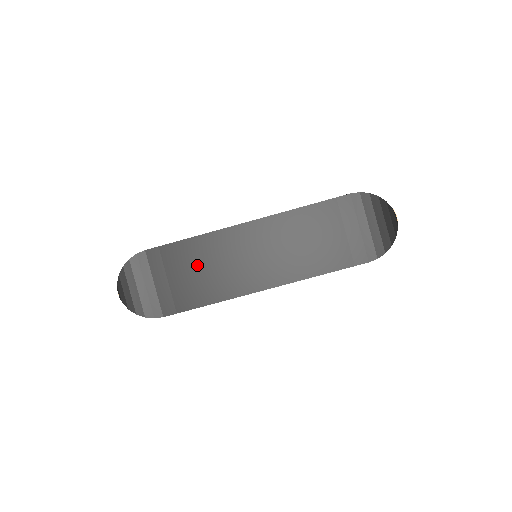
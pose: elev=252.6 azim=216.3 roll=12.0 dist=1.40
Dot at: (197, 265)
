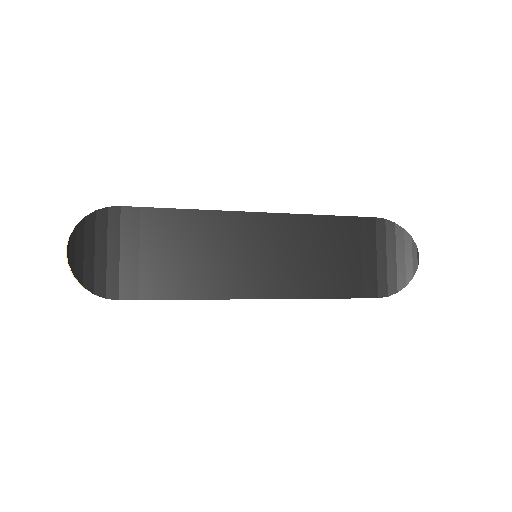
Dot at: (184, 245)
